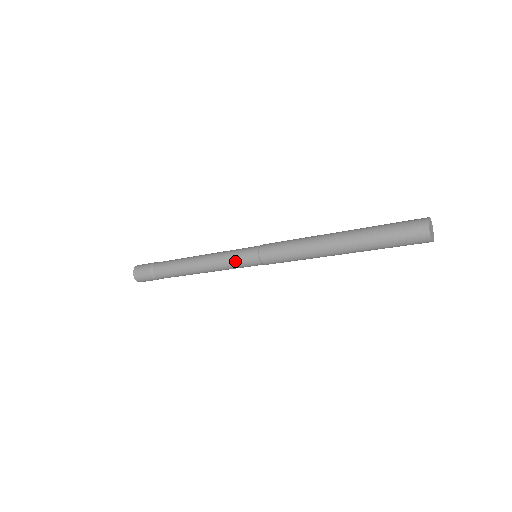
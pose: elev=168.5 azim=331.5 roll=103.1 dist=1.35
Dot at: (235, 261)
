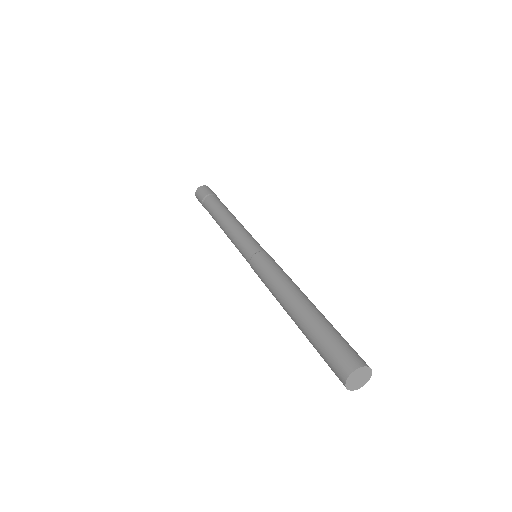
Dot at: (239, 246)
